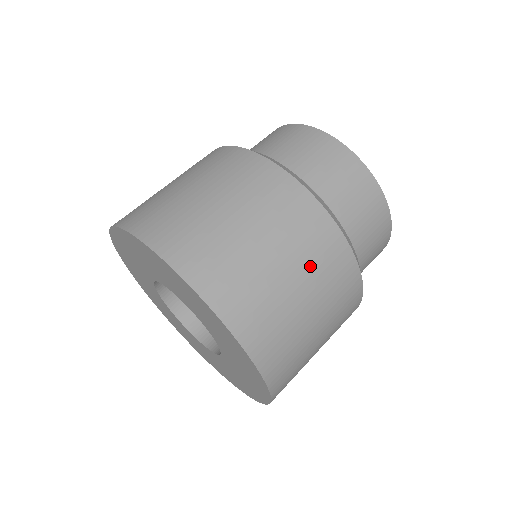
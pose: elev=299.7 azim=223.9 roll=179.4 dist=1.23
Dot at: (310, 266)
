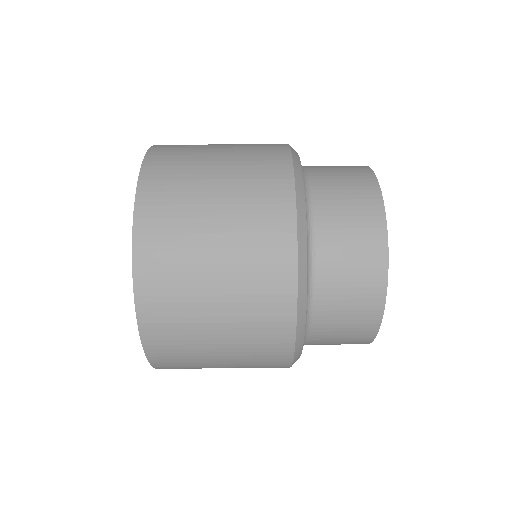
Dot at: occluded
